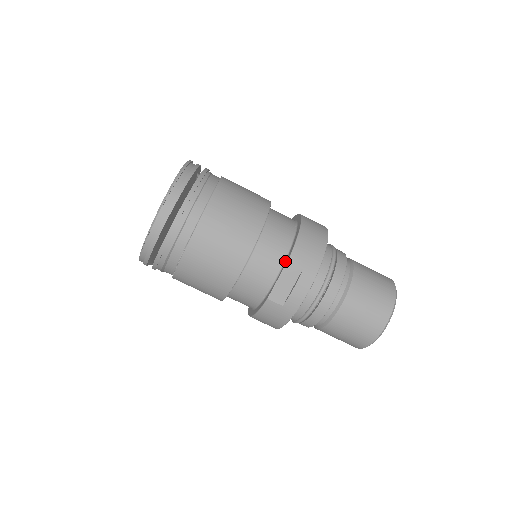
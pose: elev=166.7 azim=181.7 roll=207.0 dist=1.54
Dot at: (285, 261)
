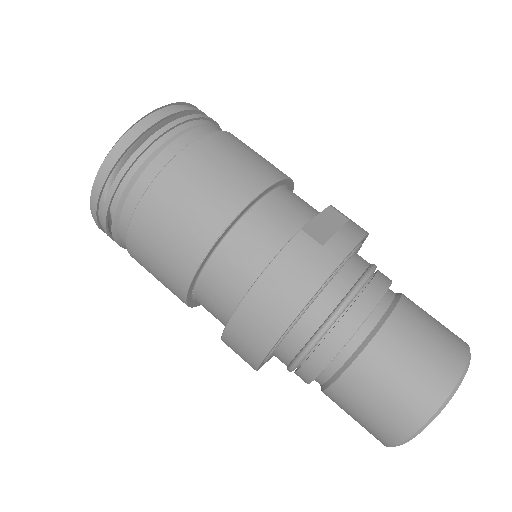
Dot at: occluded
